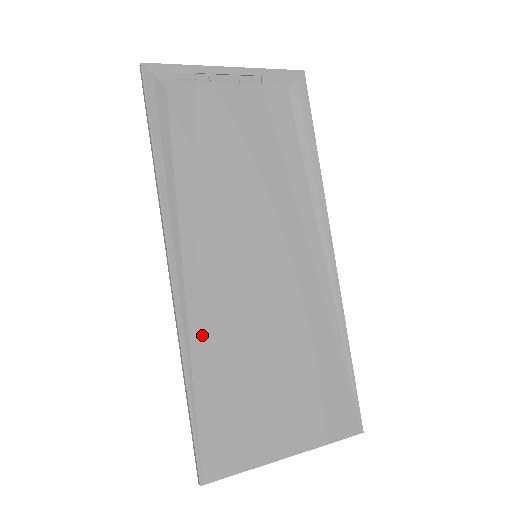
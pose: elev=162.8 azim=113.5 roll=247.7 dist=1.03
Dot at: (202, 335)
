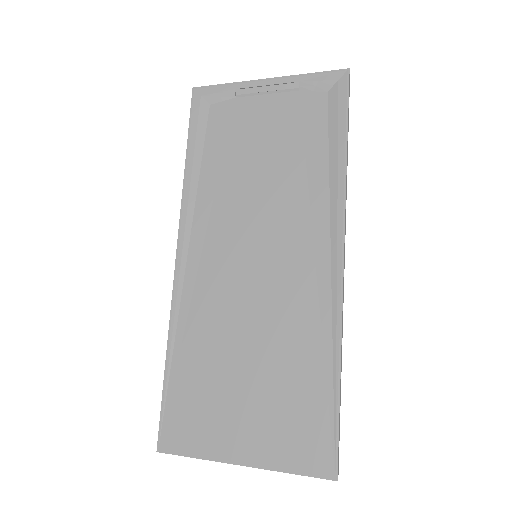
Dot at: (189, 319)
